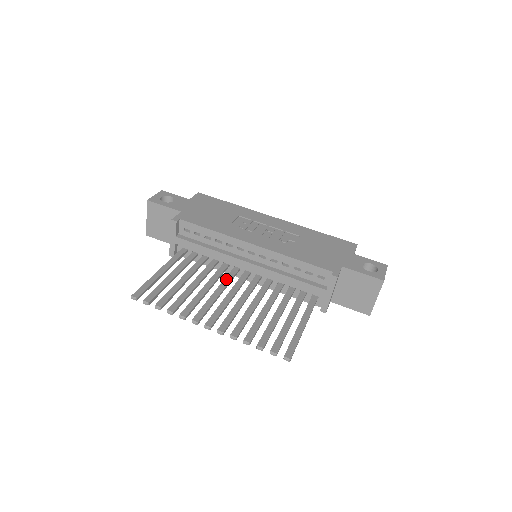
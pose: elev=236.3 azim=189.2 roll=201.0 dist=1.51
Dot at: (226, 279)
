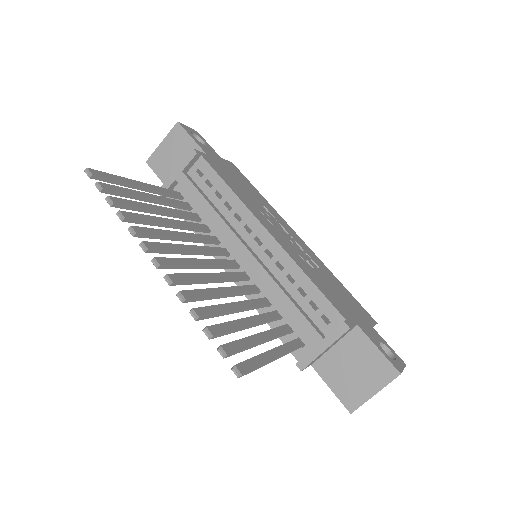
Dot at: (209, 248)
